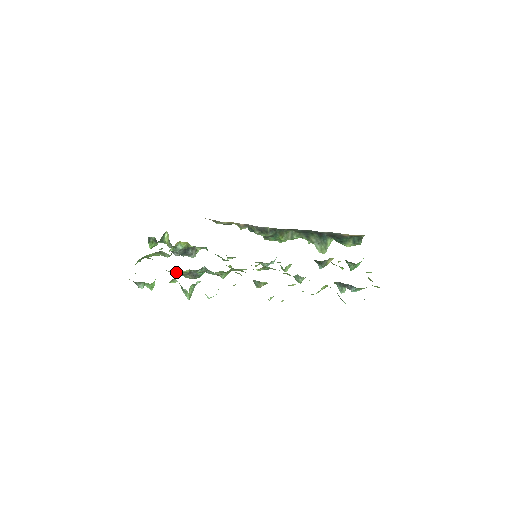
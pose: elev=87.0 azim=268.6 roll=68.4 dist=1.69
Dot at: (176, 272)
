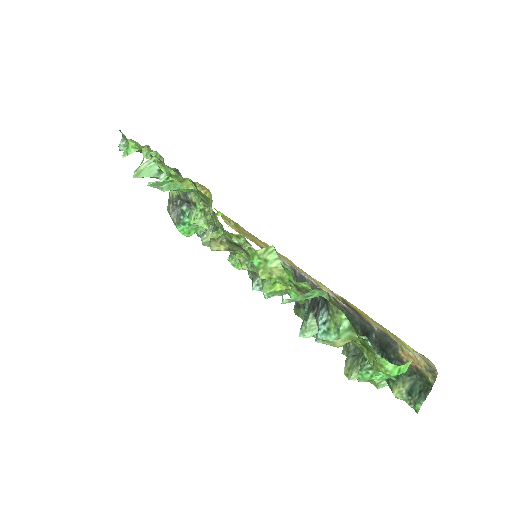
Dot at: occluded
